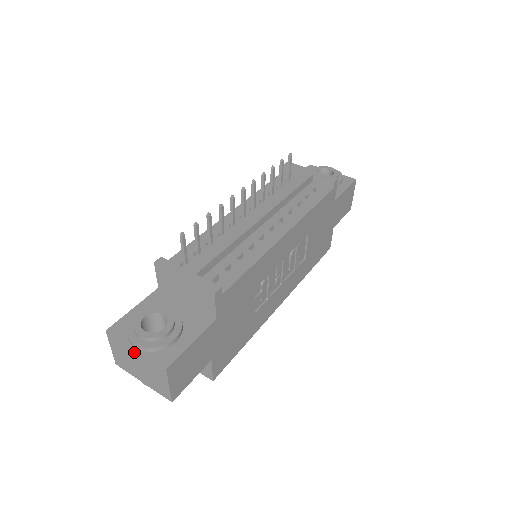
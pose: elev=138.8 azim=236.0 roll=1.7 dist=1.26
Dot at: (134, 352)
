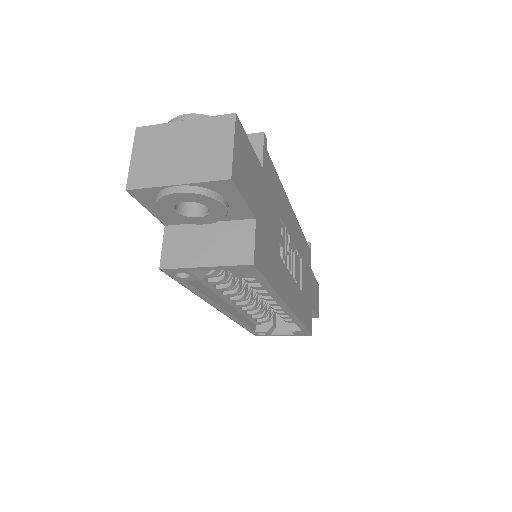
Dot at: (181, 127)
